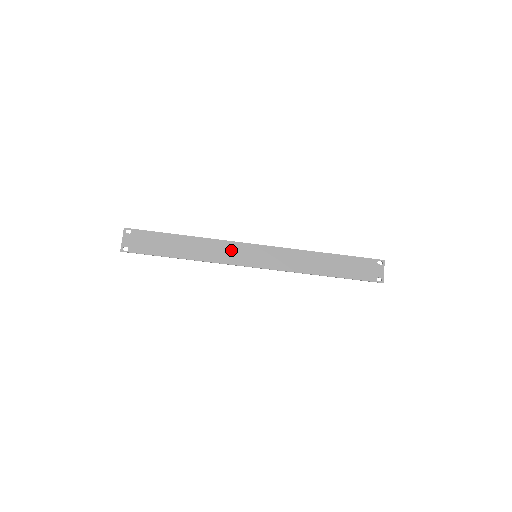
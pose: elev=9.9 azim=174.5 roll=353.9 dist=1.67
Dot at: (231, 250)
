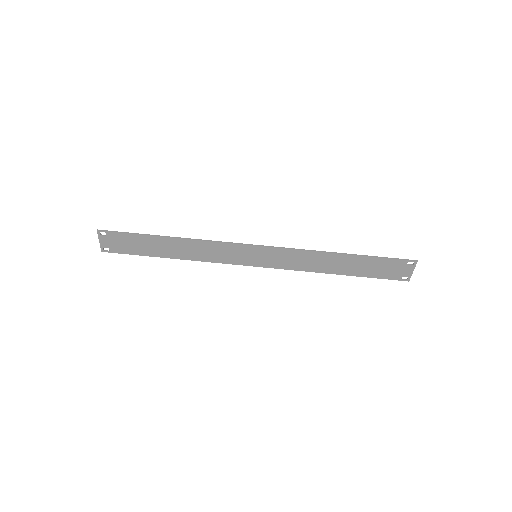
Dot at: (226, 251)
